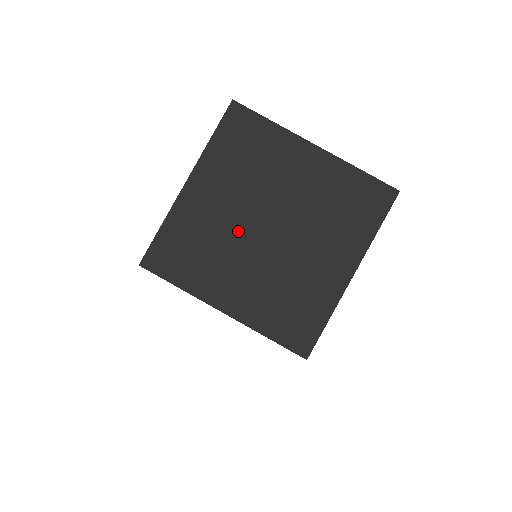
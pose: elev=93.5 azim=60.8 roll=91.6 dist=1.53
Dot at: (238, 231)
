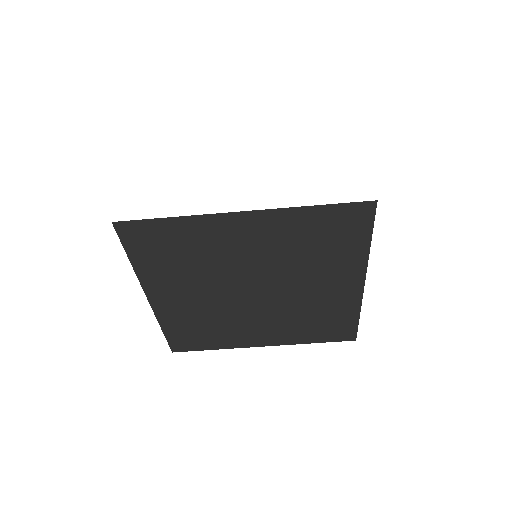
Dot at: (228, 305)
